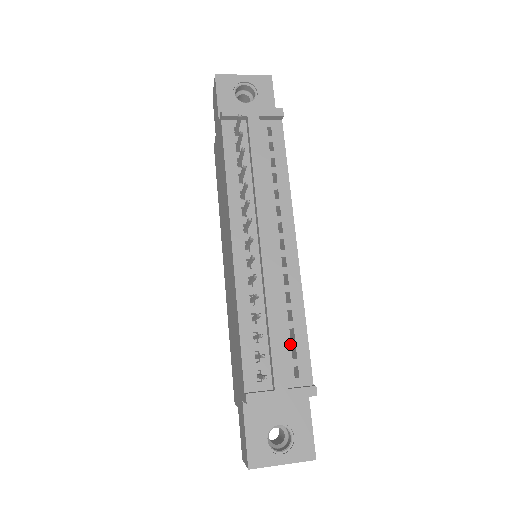
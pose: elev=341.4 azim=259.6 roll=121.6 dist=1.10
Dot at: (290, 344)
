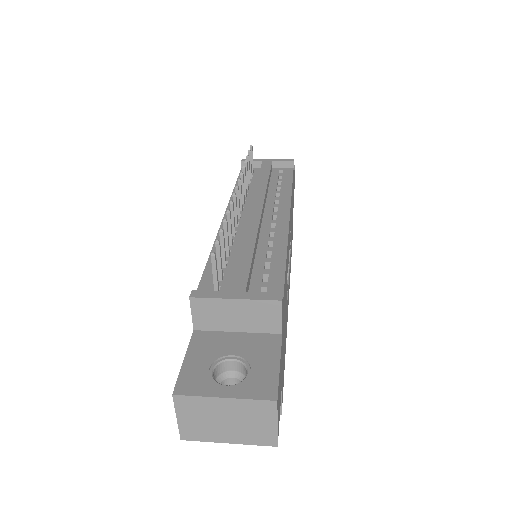
Dot at: (262, 272)
